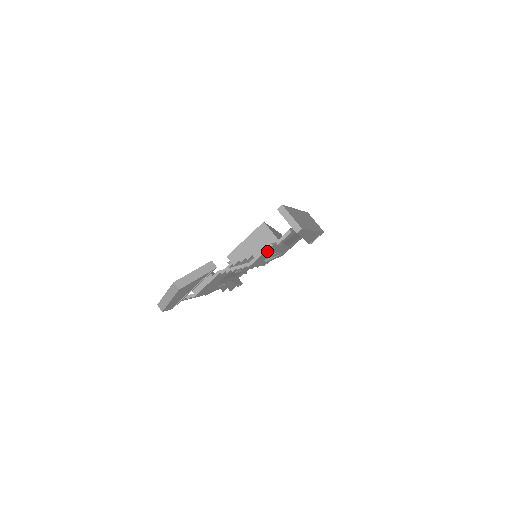
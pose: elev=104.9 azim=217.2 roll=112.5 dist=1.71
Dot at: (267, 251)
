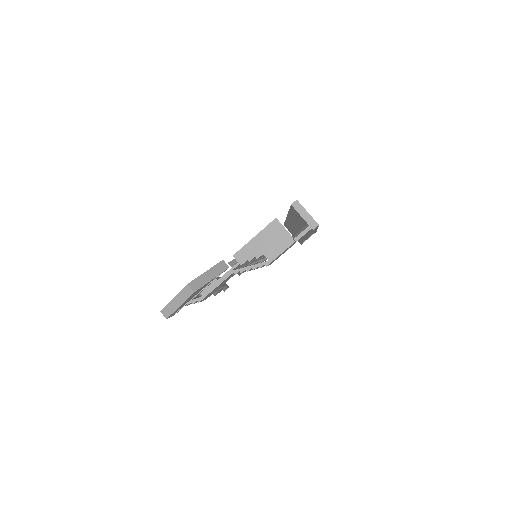
Dot at: (287, 248)
